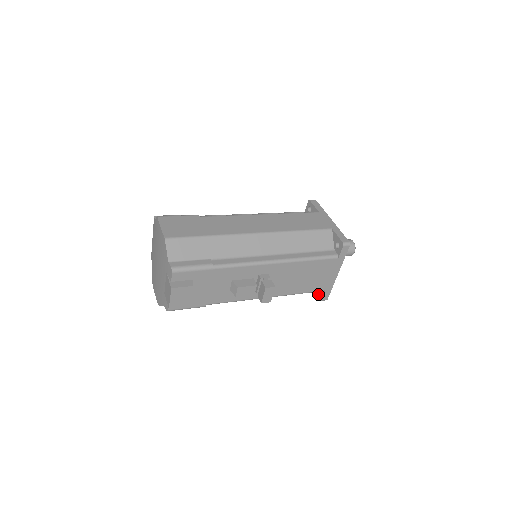
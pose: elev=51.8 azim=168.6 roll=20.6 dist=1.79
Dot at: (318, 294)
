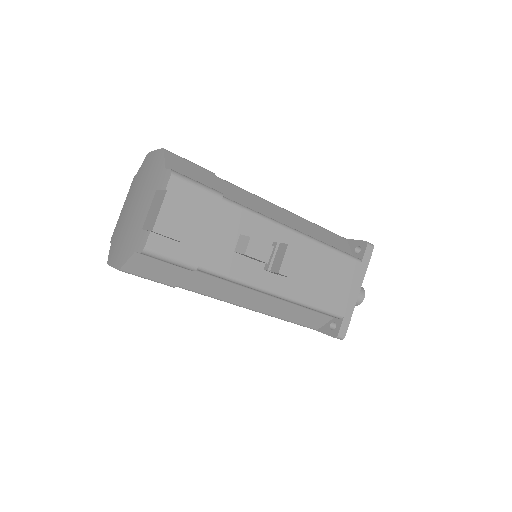
Dot at: (331, 330)
